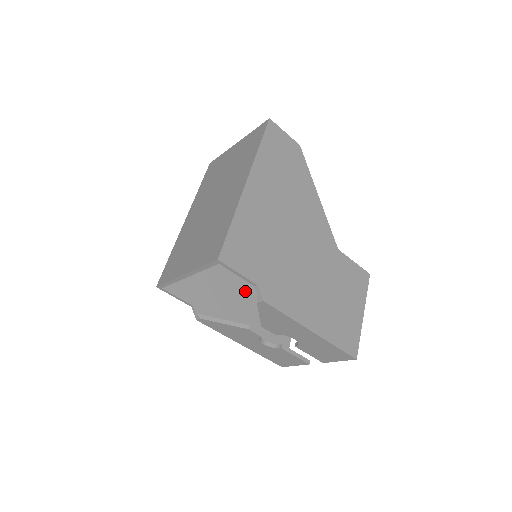
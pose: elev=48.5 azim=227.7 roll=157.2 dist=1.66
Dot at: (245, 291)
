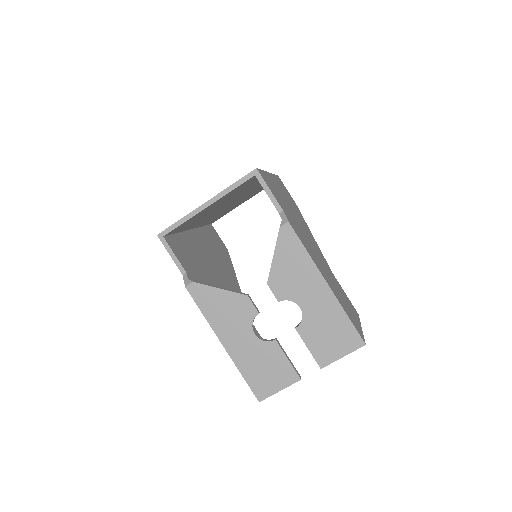
Dot at: occluded
